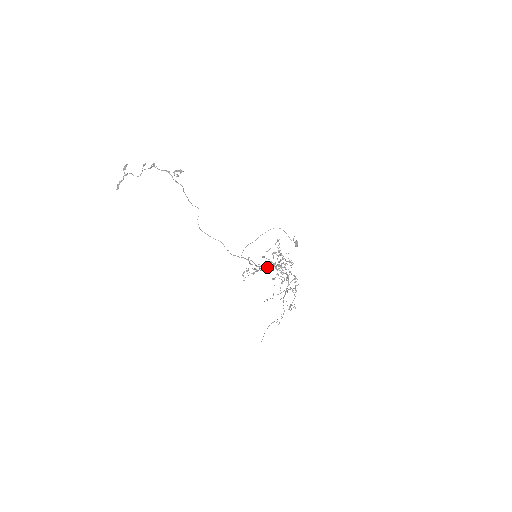
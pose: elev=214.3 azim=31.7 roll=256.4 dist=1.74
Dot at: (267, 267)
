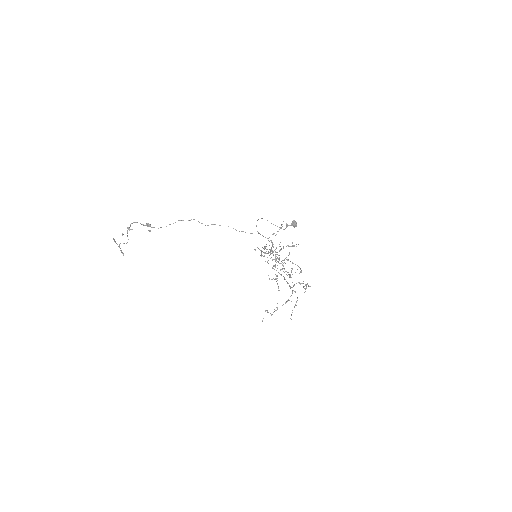
Dot at: occluded
